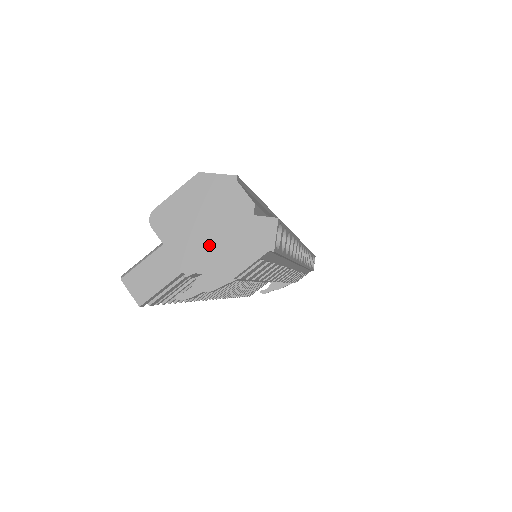
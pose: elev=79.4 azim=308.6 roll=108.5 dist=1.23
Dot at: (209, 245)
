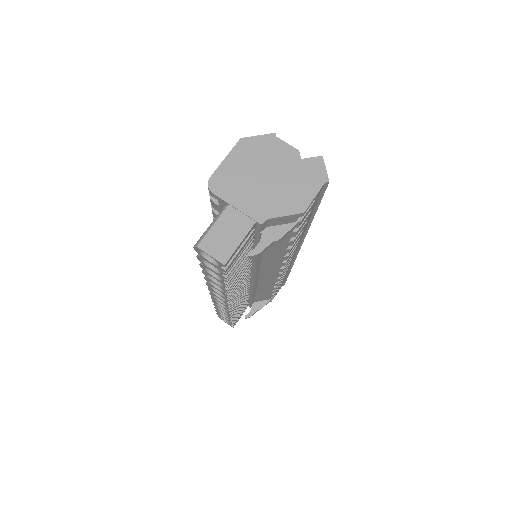
Dot at: (272, 193)
